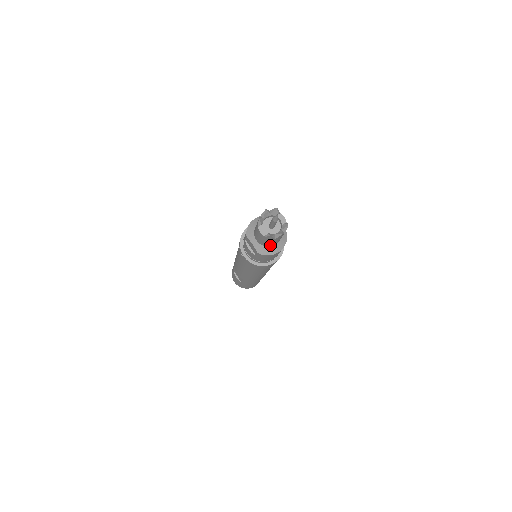
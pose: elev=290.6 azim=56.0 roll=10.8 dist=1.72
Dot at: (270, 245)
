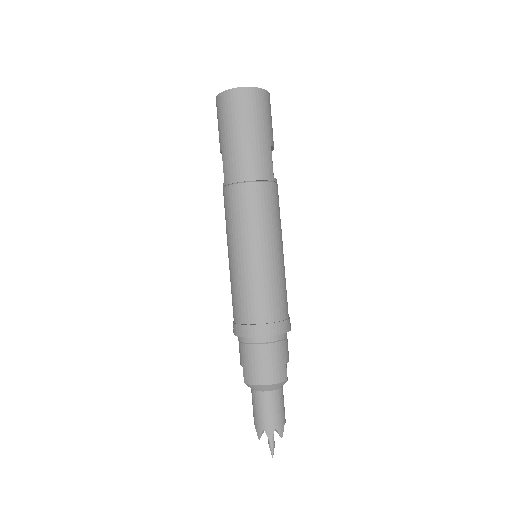
Dot at: occluded
